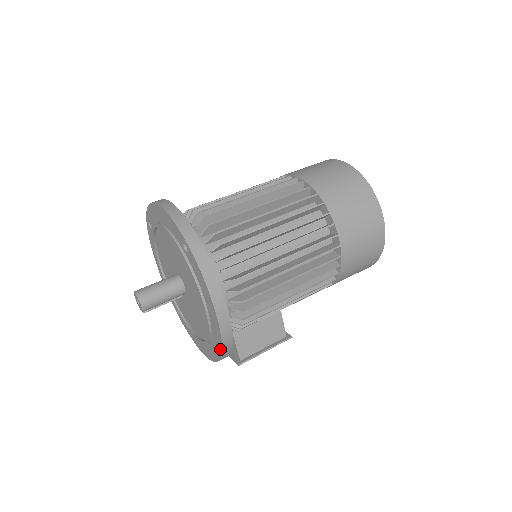
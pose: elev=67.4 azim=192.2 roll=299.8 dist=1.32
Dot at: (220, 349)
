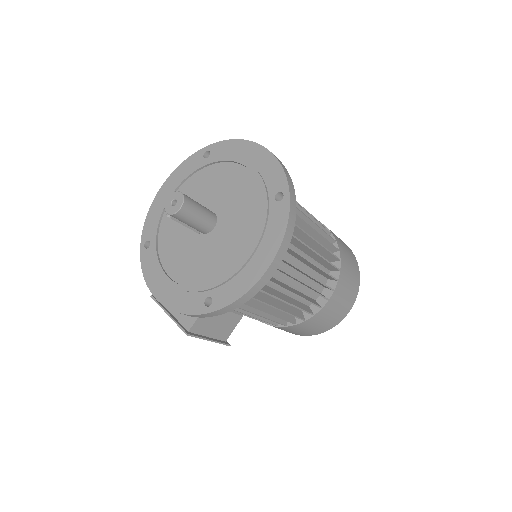
Dot at: (224, 303)
